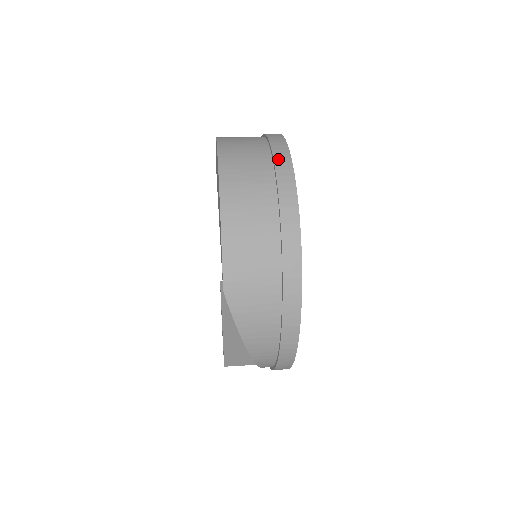
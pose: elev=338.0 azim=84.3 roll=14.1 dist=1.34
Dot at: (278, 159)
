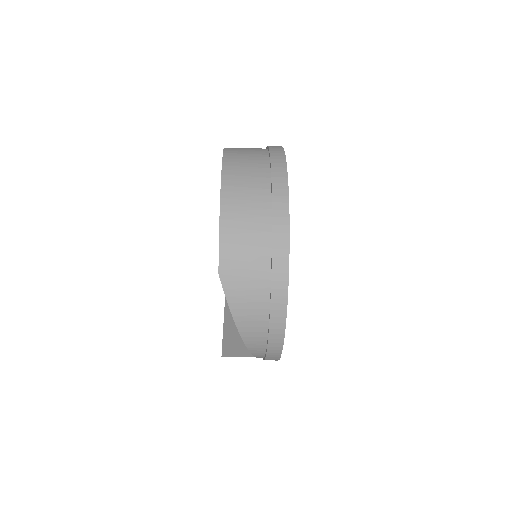
Dot at: (275, 164)
